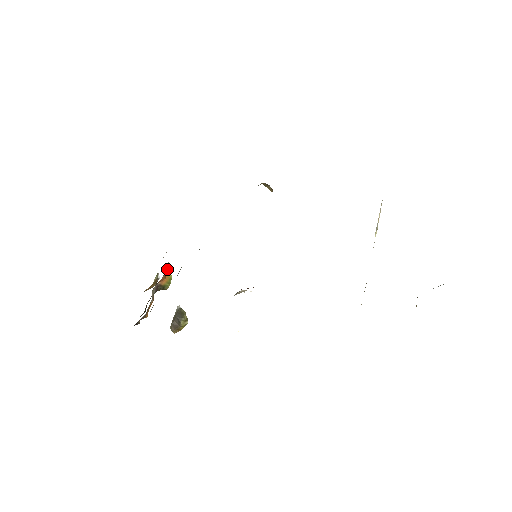
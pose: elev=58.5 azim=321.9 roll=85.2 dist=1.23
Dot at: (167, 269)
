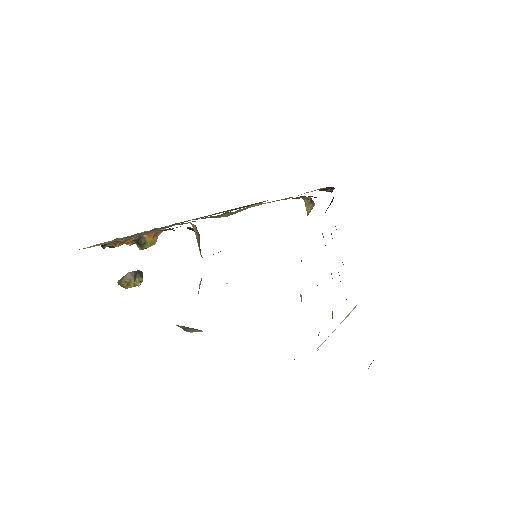
Dot at: (158, 233)
